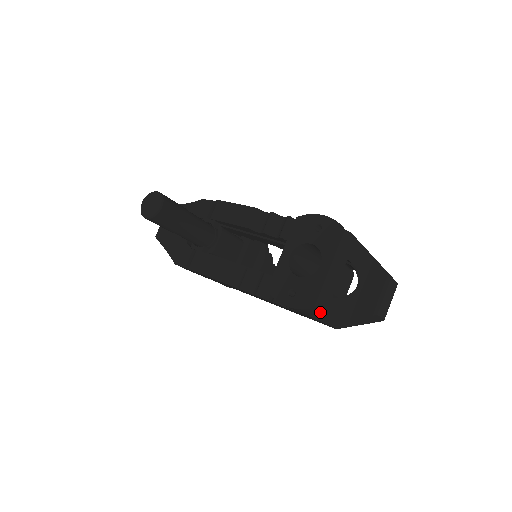
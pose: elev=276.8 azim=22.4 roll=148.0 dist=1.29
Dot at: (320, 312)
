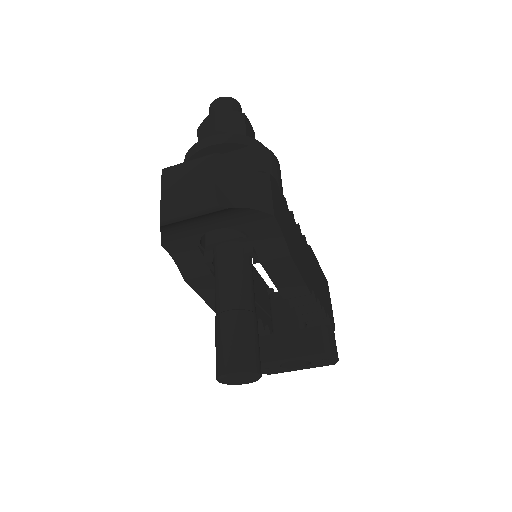
Dot at: occluded
